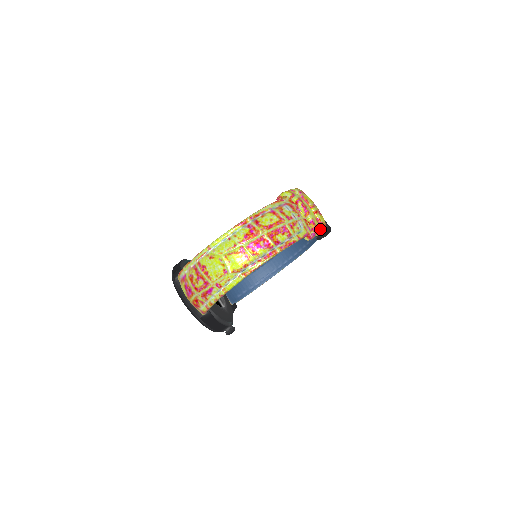
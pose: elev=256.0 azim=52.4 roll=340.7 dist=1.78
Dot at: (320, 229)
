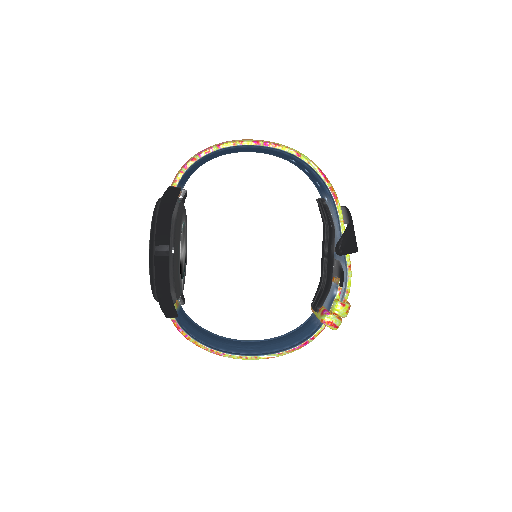
Dot at: occluded
